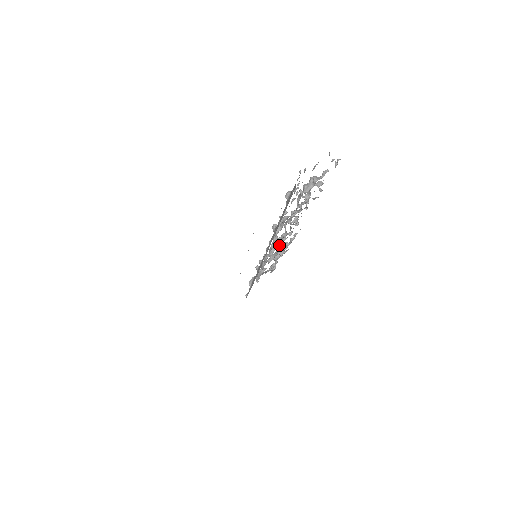
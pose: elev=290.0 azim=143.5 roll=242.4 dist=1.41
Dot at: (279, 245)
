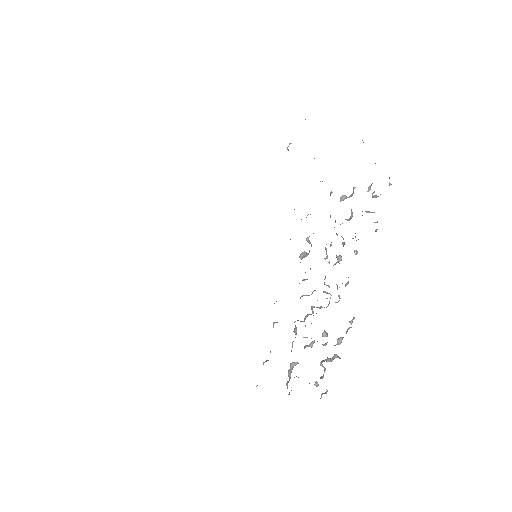
Dot at: occluded
